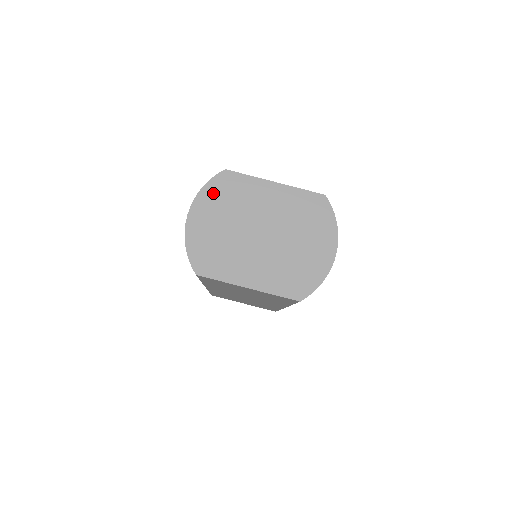
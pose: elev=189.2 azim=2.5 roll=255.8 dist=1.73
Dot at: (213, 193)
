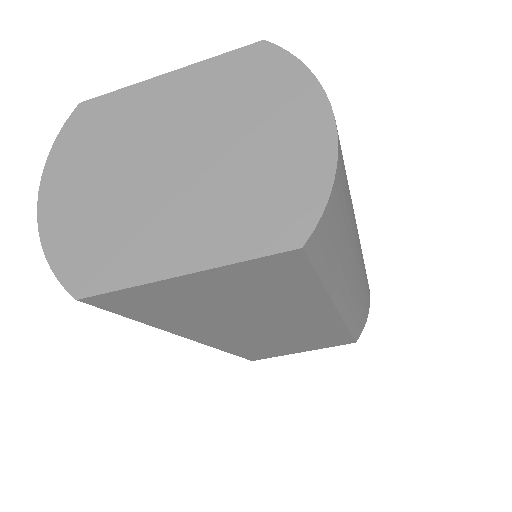
Dot at: (70, 148)
